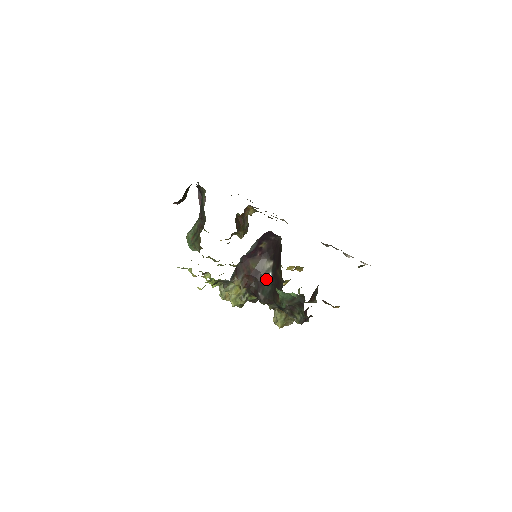
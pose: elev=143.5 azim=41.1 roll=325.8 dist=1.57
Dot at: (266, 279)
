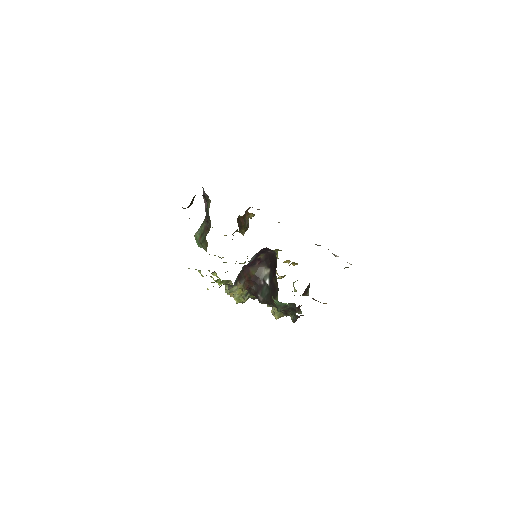
Dot at: (264, 284)
